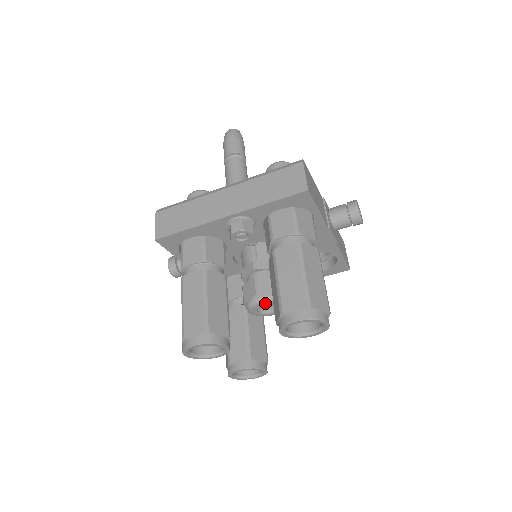
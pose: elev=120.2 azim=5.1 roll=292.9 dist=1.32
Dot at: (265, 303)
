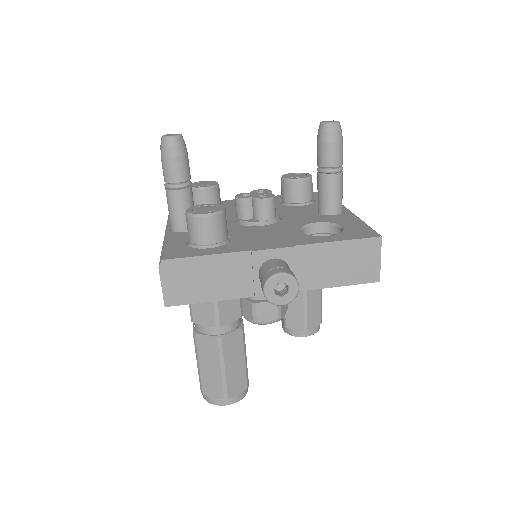
Dot at: occluded
